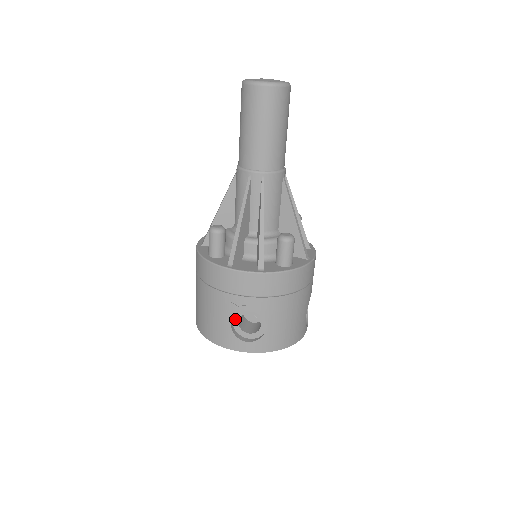
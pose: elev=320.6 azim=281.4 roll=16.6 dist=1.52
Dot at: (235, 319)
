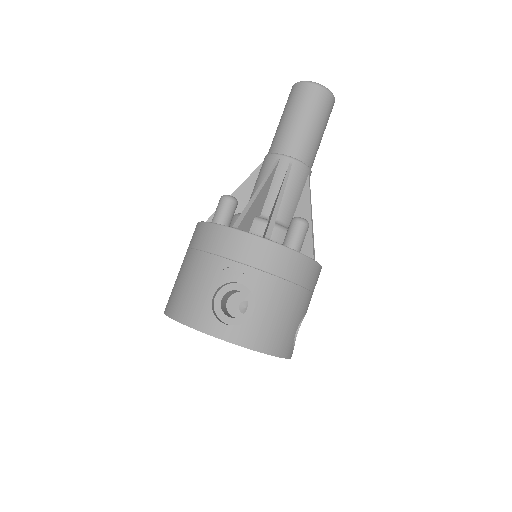
Dot at: (219, 295)
